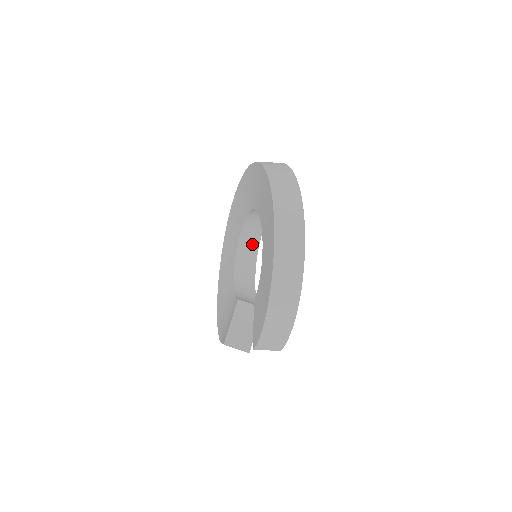
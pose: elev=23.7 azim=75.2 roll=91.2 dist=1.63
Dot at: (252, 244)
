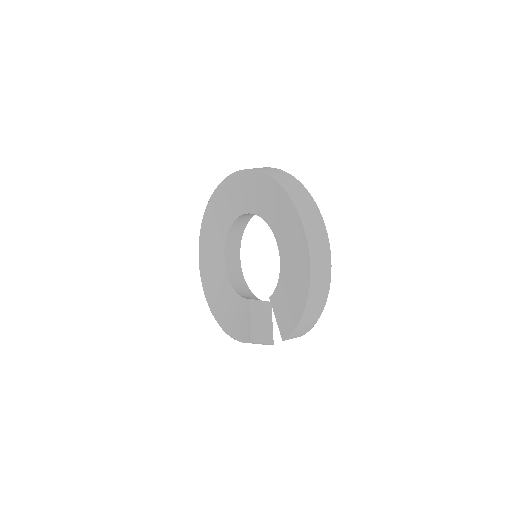
Dot at: (235, 244)
